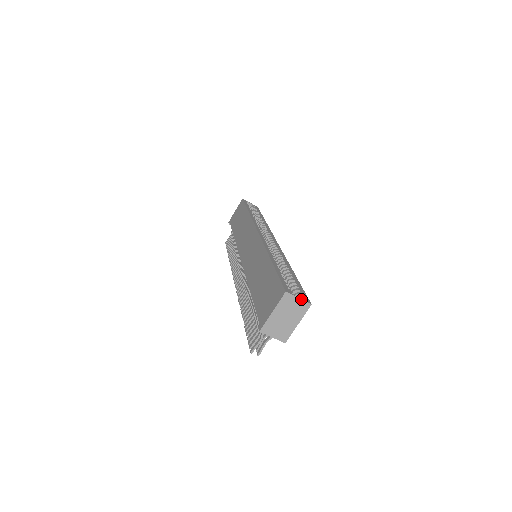
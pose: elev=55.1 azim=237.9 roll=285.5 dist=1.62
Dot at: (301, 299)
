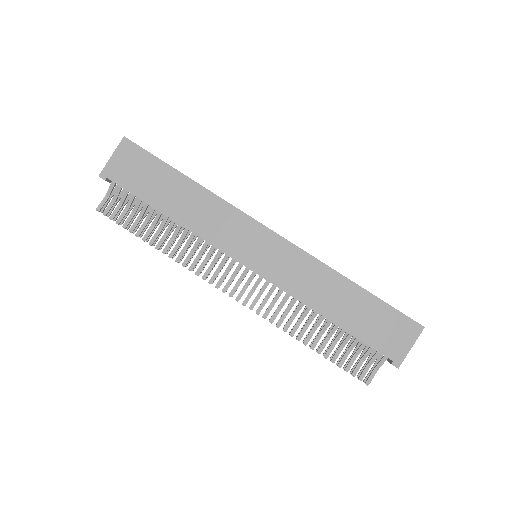
Dot at: occluded
